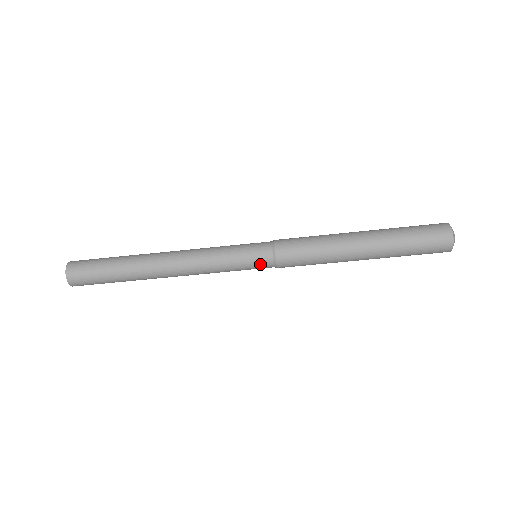
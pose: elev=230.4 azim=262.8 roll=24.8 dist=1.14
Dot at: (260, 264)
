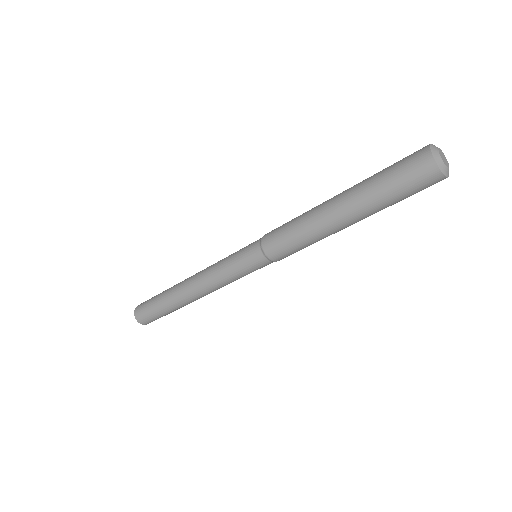
Dot at: occluded
